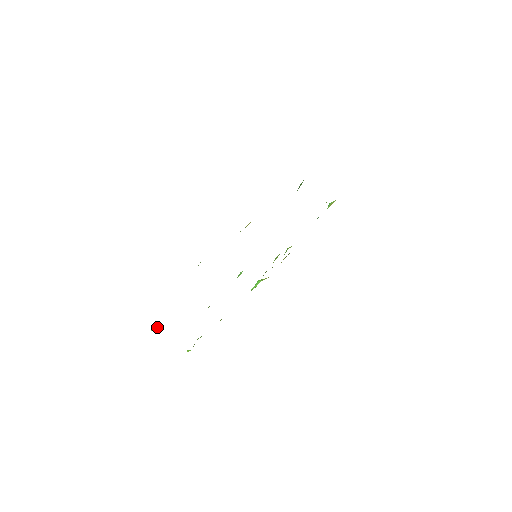
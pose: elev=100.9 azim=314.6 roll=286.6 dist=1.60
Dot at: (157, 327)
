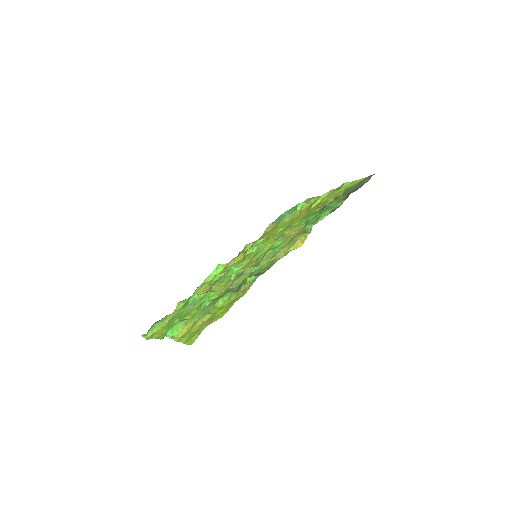
Dot at: (172, 332)
